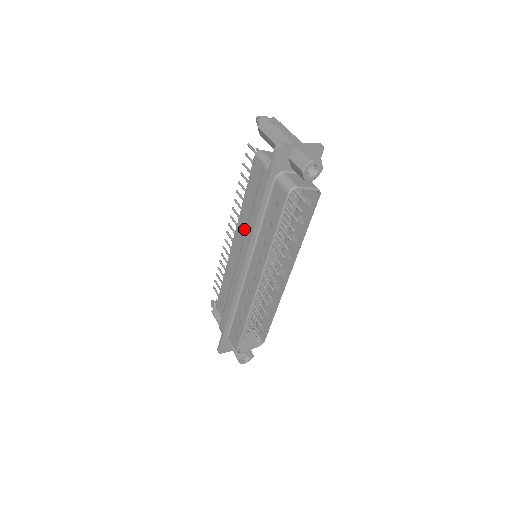
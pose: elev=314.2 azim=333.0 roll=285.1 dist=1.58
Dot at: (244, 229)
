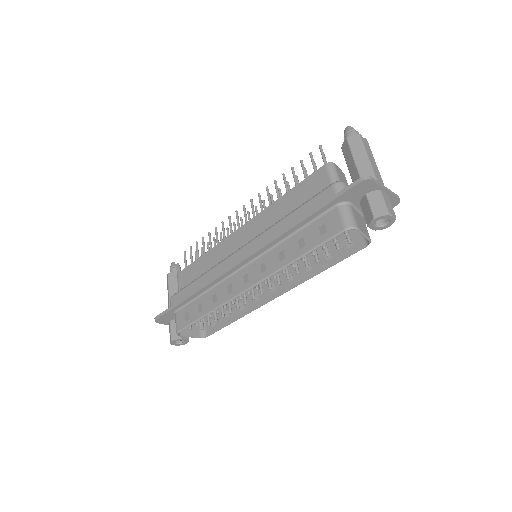
Dot at: (263, 225)
